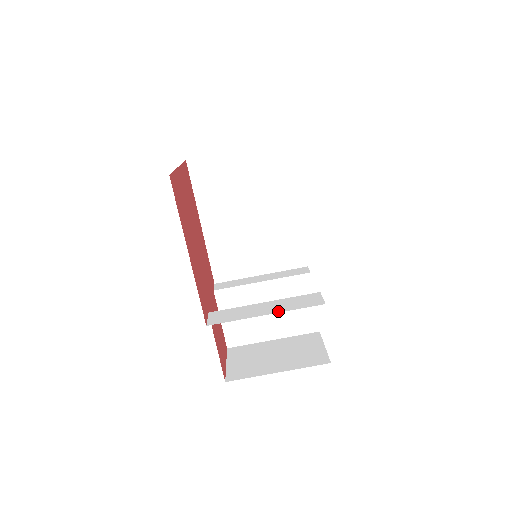
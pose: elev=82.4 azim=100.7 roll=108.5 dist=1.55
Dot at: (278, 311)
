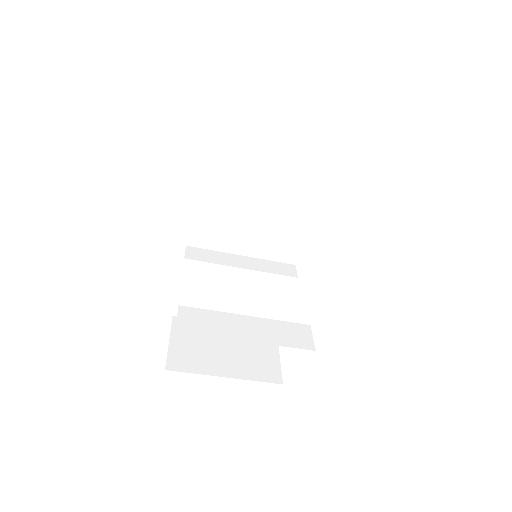
Dot at: (262, 341)
